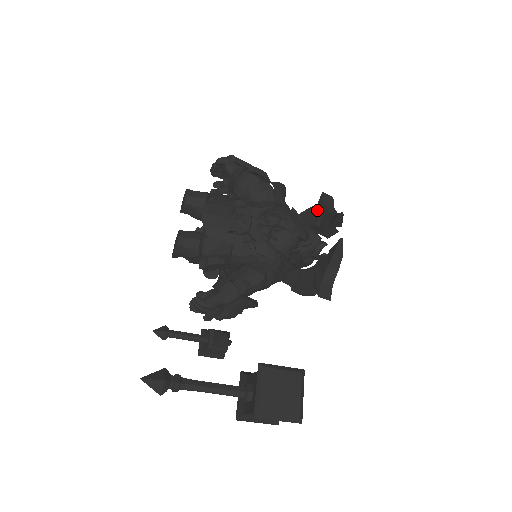
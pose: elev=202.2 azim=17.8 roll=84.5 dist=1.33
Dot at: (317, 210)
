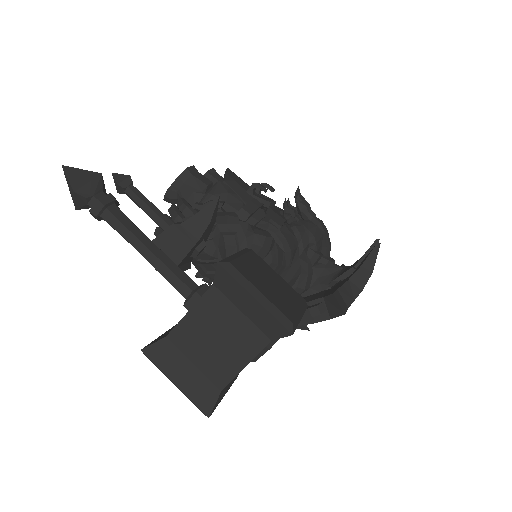
Dot at: occluded
